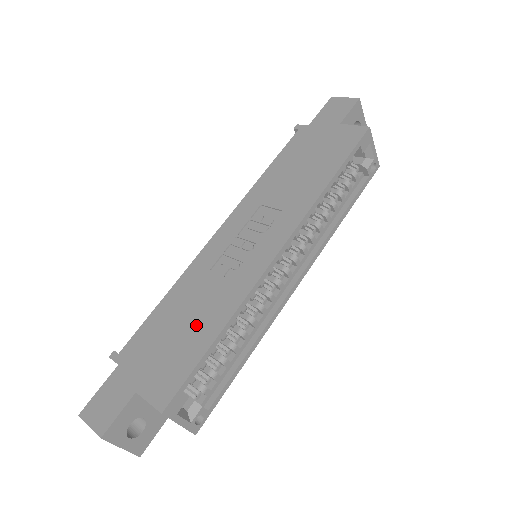
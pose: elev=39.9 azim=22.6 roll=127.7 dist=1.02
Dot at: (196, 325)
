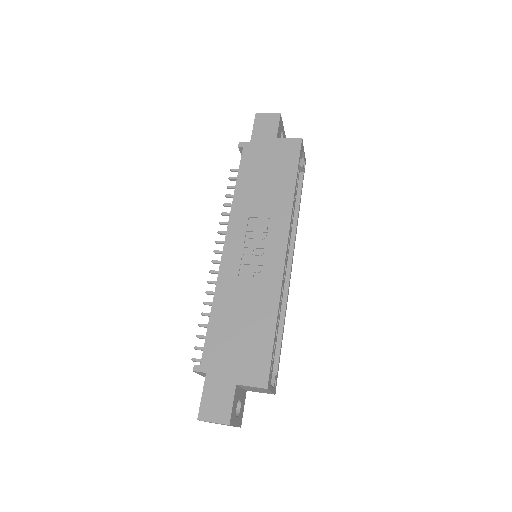
Dot at: (254, 322)
